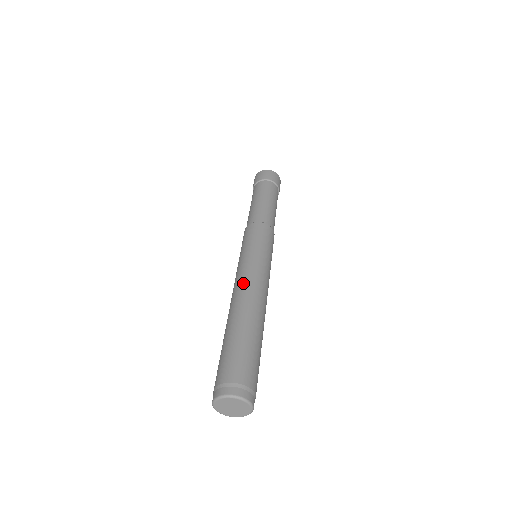
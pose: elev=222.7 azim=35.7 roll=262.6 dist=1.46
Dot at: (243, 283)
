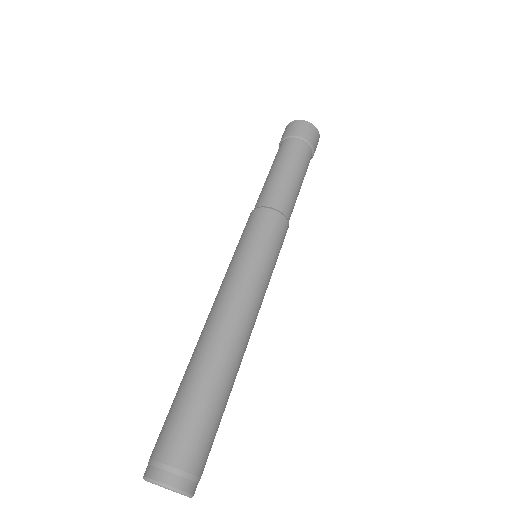
Dot at: (219, 306)
